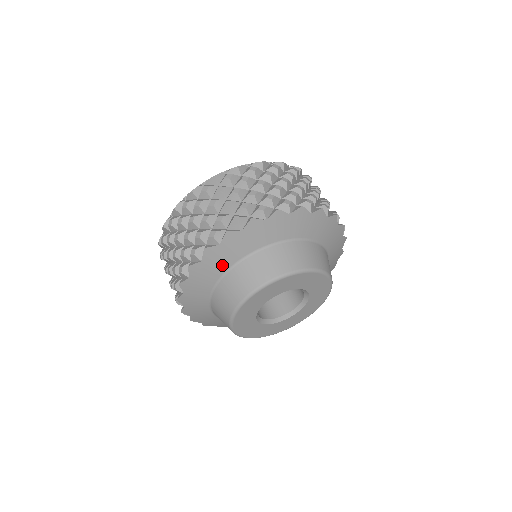
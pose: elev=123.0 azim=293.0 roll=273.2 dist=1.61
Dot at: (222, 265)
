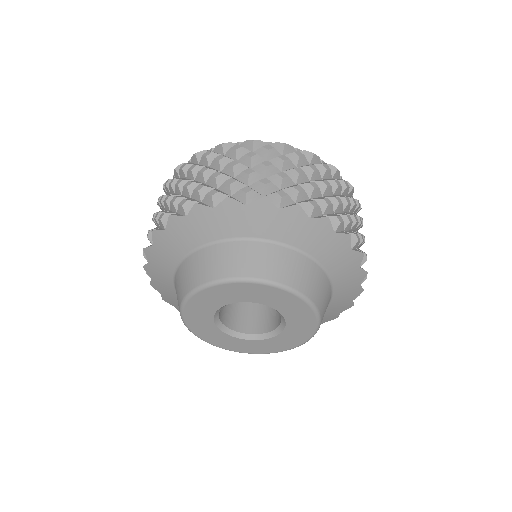
Dot at: (187, 242)
